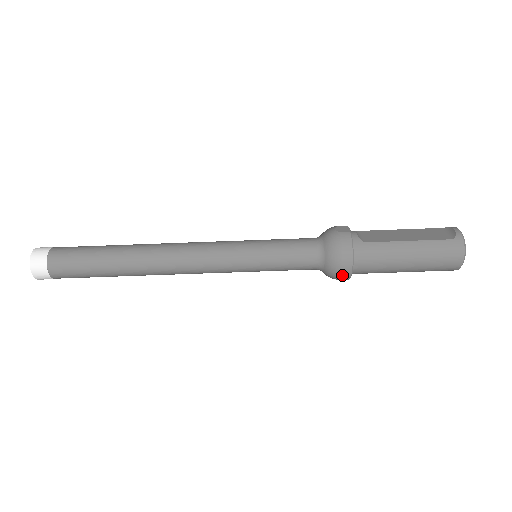
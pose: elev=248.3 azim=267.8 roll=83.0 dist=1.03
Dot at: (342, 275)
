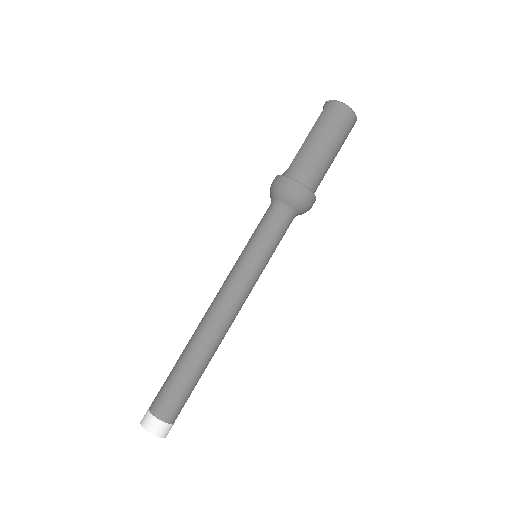
Dot at: (301, 193)
